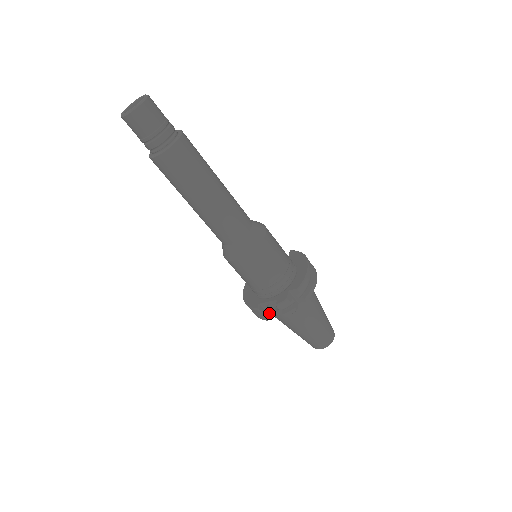
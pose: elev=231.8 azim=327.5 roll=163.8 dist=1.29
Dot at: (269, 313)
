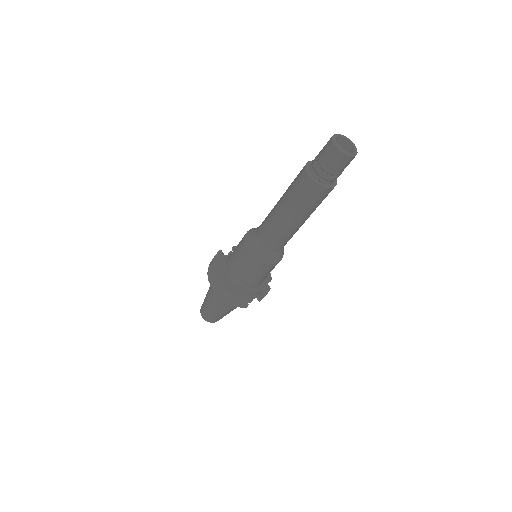
Dot at: occluded
